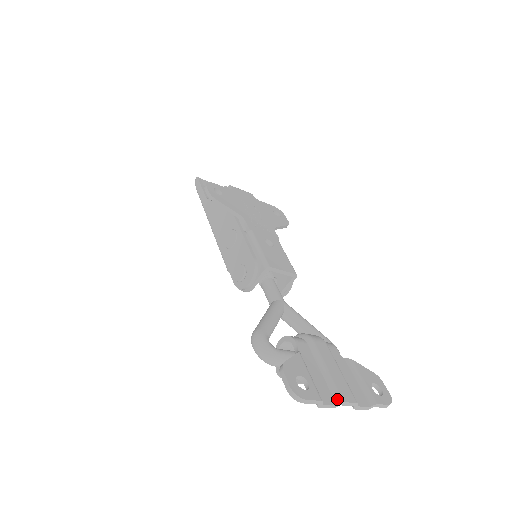
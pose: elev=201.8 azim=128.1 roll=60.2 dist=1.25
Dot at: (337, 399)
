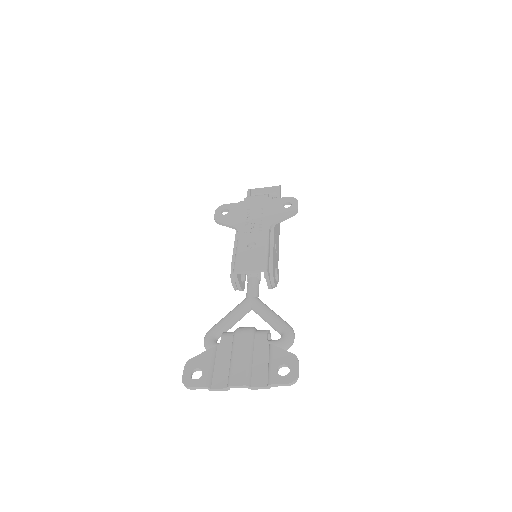
Dot at: (227, 383)
